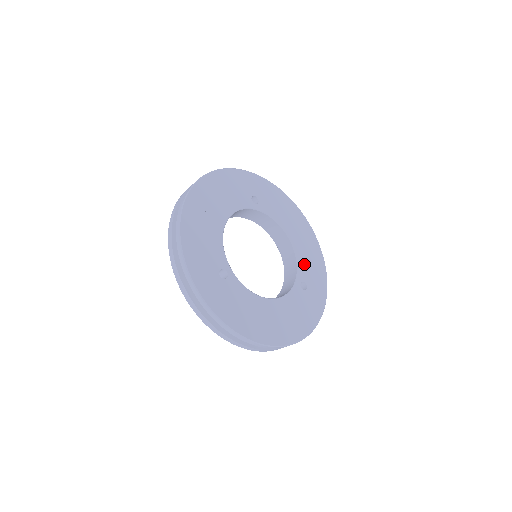
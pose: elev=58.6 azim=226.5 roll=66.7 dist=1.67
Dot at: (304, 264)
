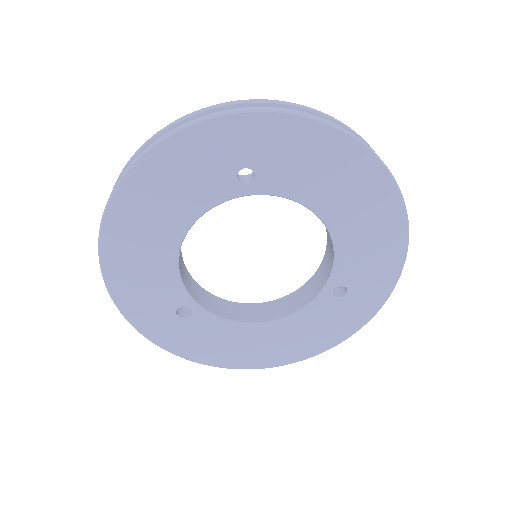
Dot at: (351, 258)
